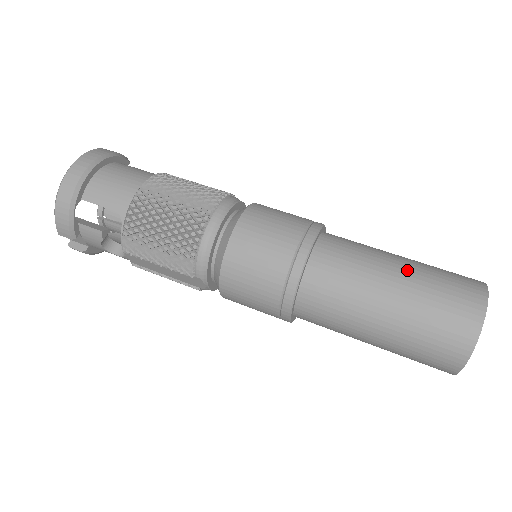
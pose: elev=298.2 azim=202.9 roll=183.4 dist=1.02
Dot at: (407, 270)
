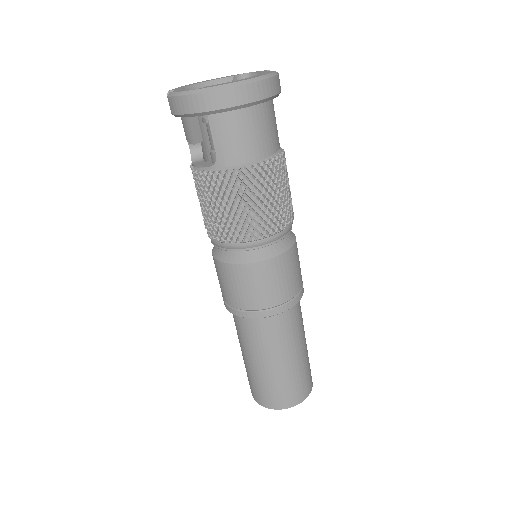
Dot at: (292, 364)
